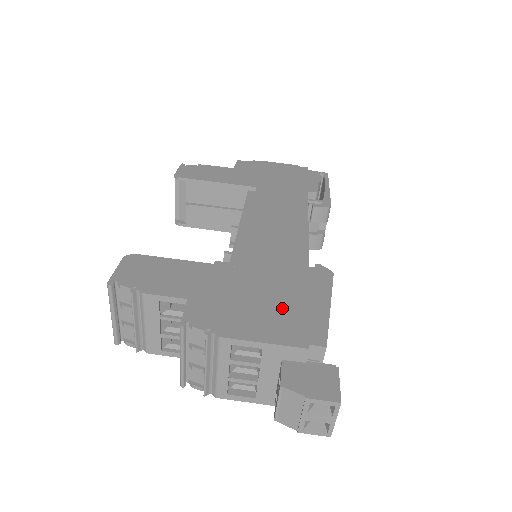
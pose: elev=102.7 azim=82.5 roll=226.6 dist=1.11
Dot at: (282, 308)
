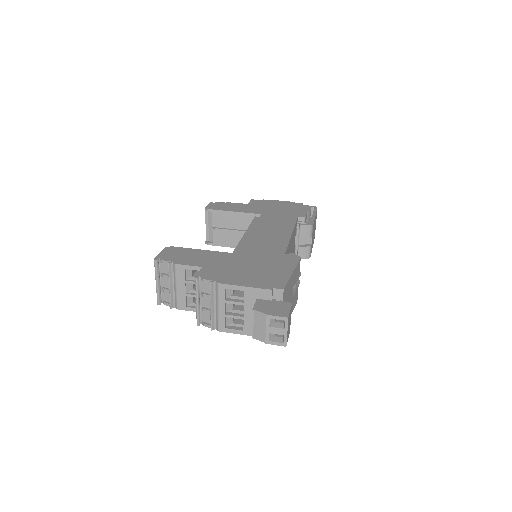
Dot at: (261, 272)
